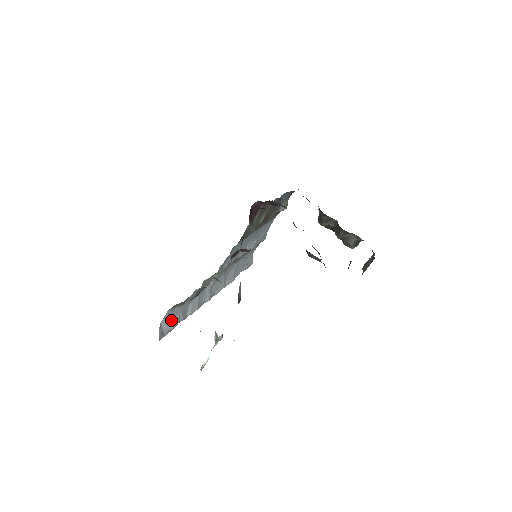
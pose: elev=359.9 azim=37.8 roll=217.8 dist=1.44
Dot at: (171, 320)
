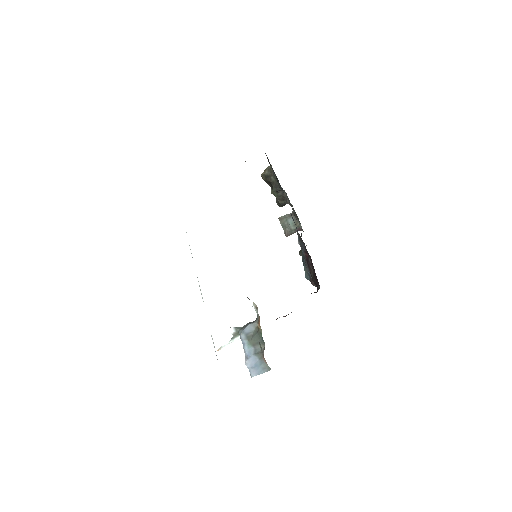
Dot at: occluded
